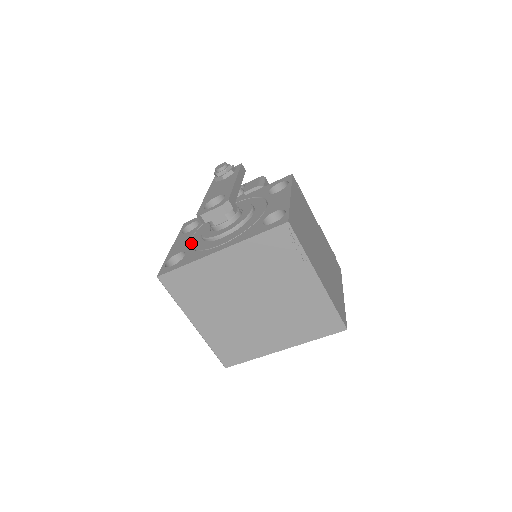
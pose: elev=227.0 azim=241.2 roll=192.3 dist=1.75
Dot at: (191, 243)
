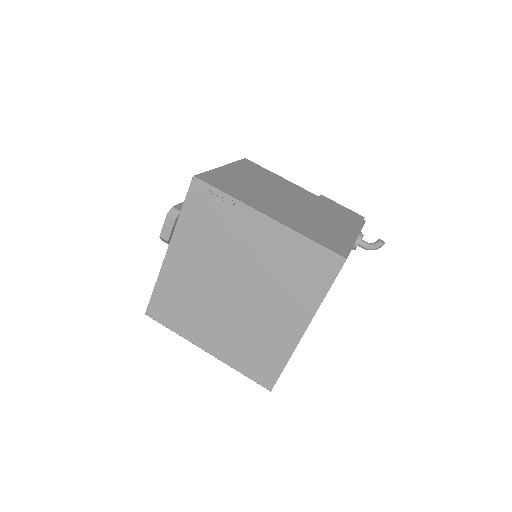
Dot at: occluded
